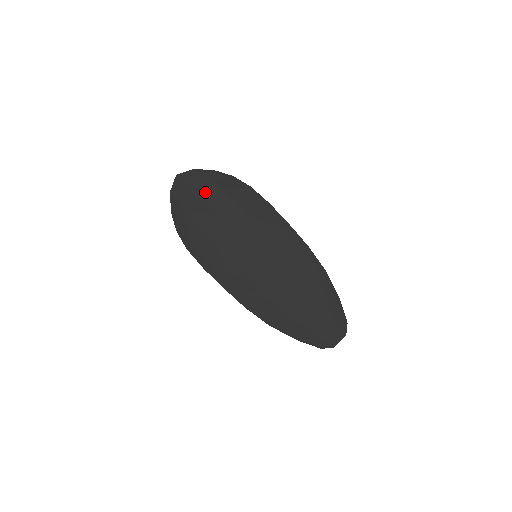
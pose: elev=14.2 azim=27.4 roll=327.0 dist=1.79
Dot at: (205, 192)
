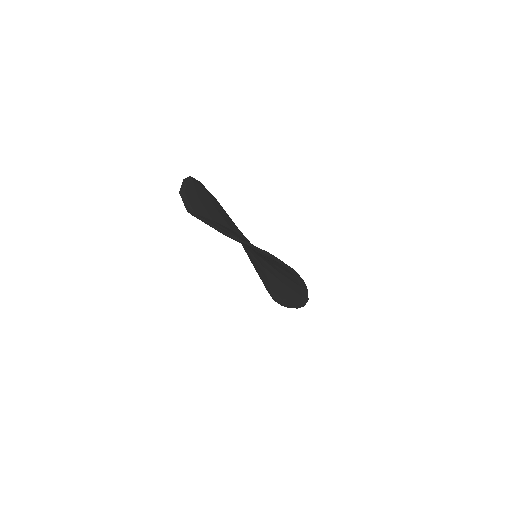
Dot at: occluded
